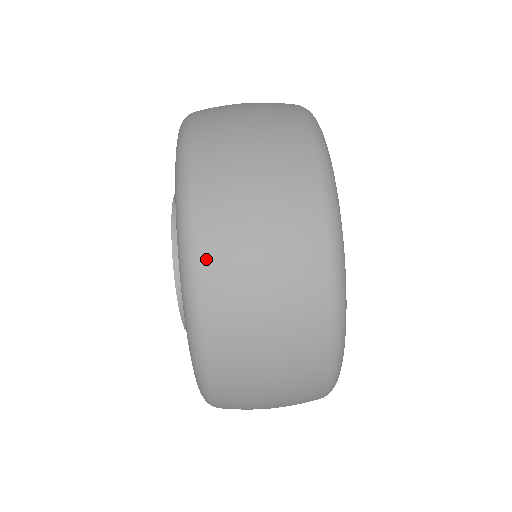
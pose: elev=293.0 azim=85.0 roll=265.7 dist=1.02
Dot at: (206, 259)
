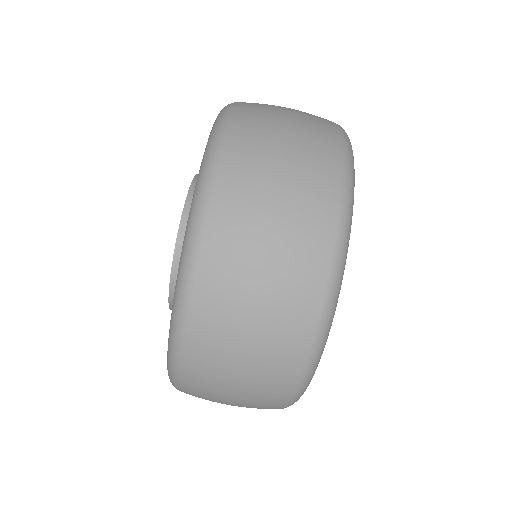
Dot at: occluded
